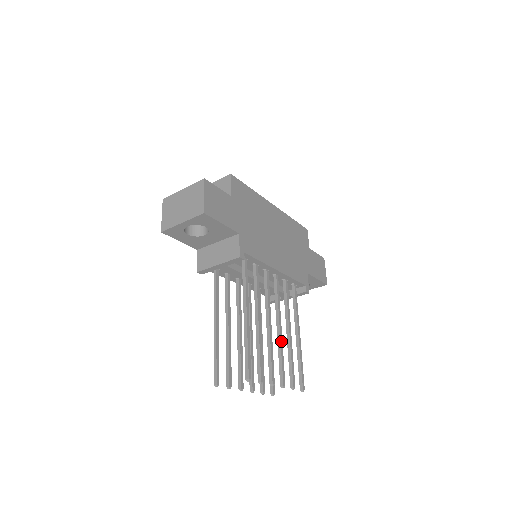
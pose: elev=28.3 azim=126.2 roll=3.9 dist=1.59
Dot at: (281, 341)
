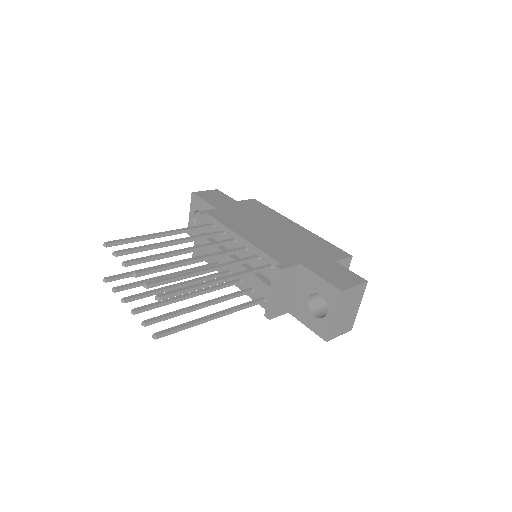
Dot at: (181, 262)
